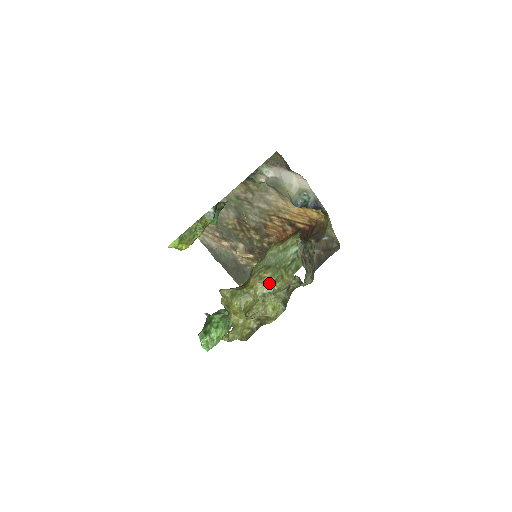
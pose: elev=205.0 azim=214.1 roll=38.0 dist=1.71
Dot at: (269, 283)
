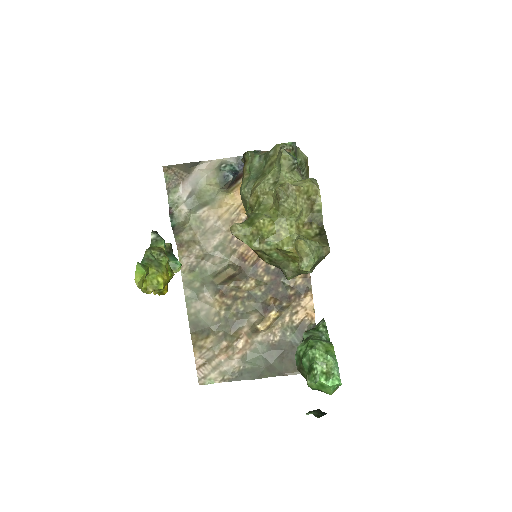
Dot at: (266, 176)
